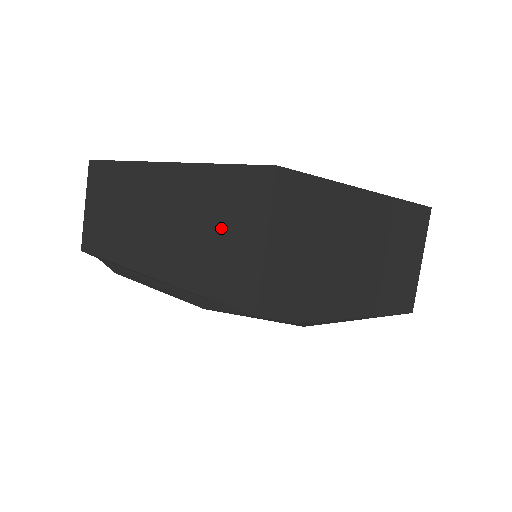
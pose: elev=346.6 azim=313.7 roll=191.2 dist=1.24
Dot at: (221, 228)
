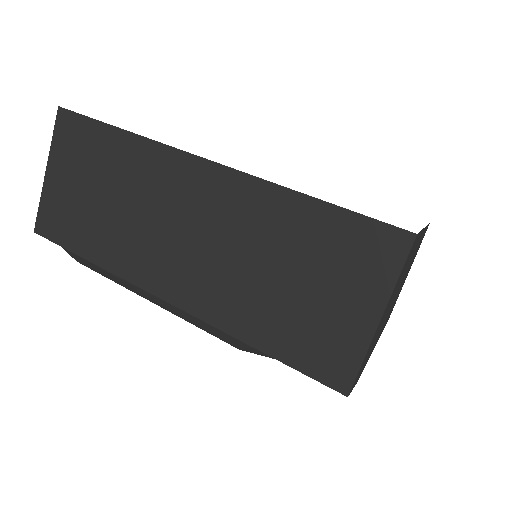
Dot at: (309, 281)
